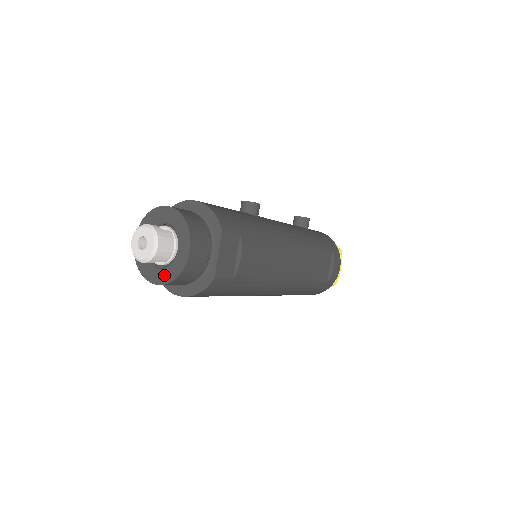
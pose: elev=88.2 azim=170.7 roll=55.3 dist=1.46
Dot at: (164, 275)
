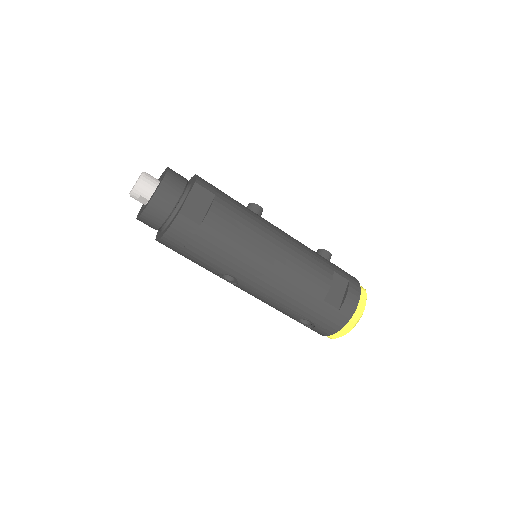
Dot at: (144, 208)
